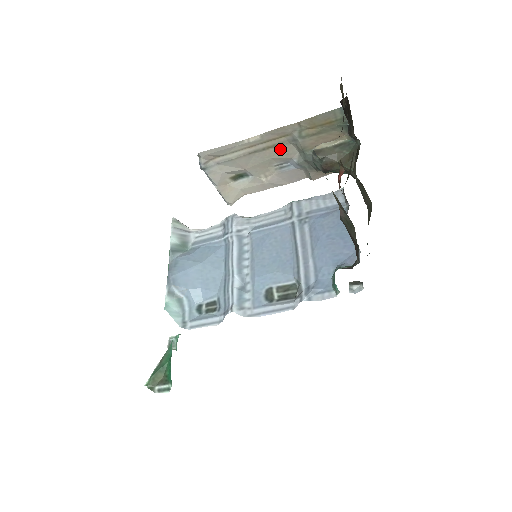
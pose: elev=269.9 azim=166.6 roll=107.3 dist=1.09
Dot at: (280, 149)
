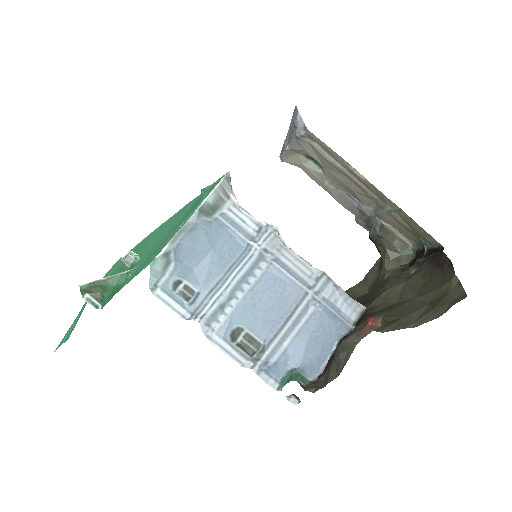
Dot at: (365, 195)
